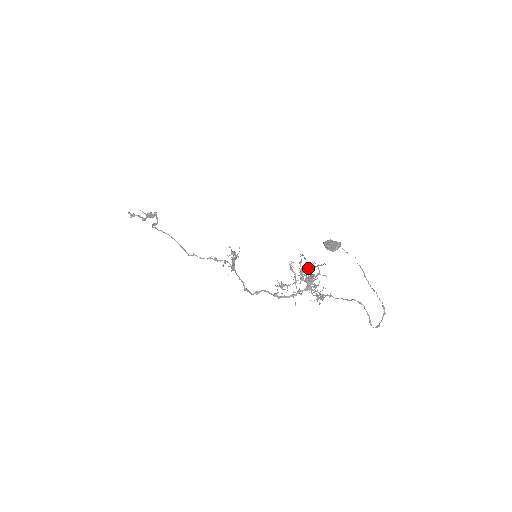
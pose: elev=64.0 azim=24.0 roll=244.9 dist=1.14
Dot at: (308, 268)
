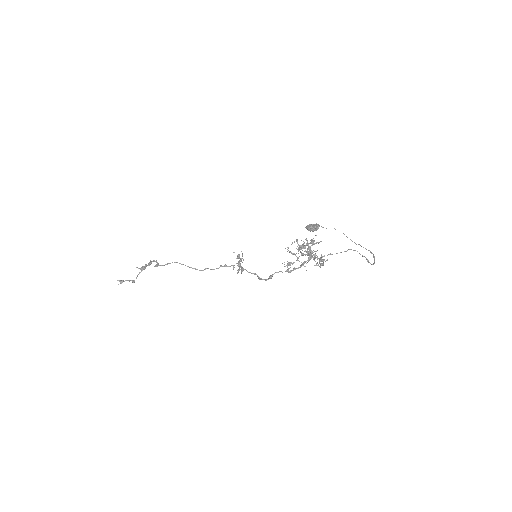
Dot at: (303, 247)
